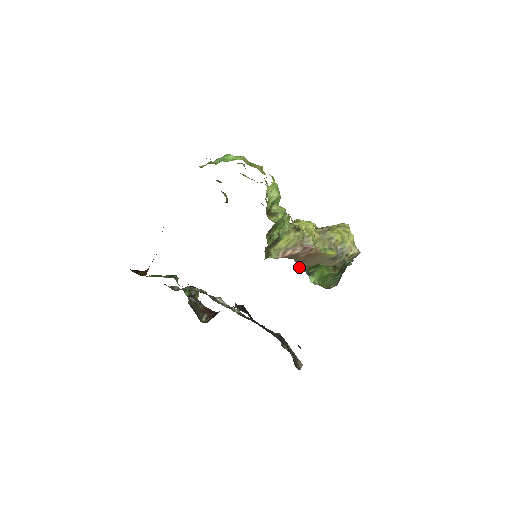
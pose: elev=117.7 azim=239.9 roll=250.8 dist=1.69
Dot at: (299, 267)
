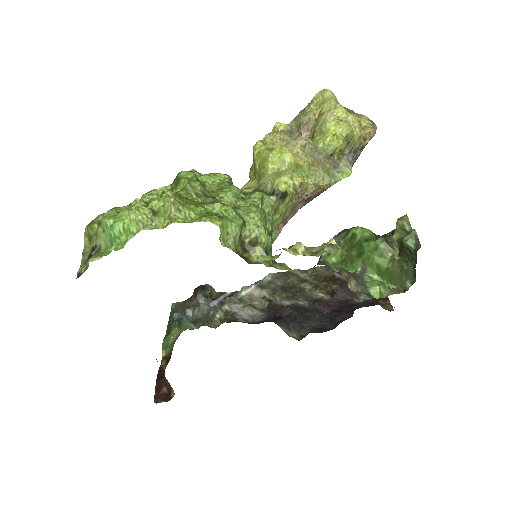
Dot at: (328, 248)
